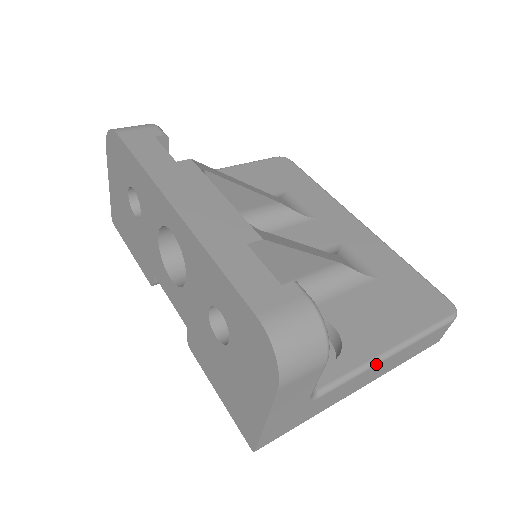
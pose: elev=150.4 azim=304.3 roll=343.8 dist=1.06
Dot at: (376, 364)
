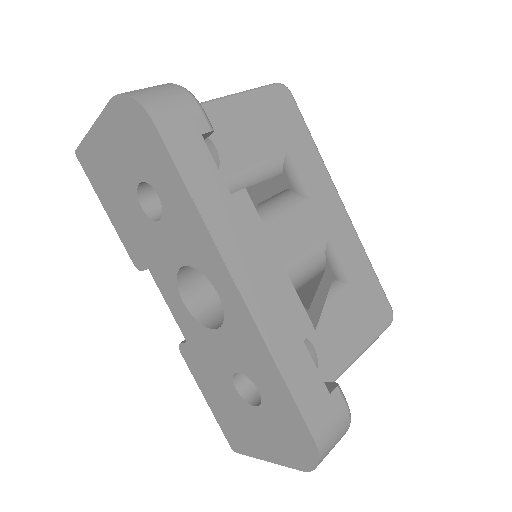
Dot at: occluded
